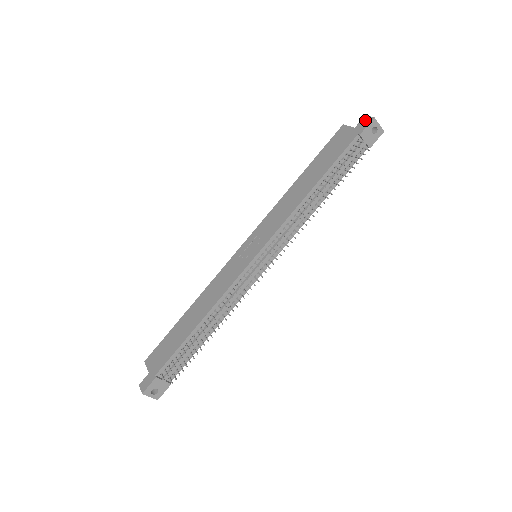
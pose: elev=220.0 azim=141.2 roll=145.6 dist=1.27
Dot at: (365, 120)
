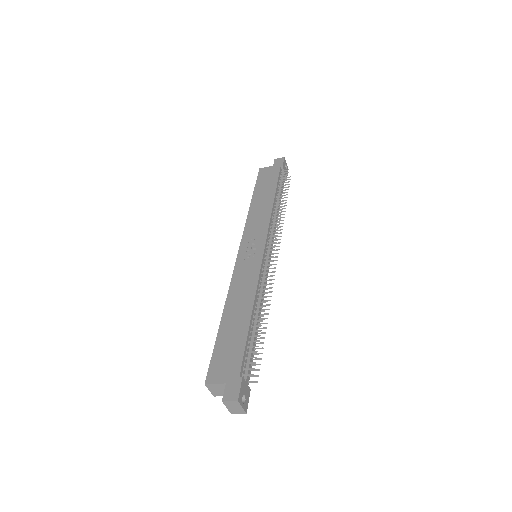
Dot at: (278, 160)
